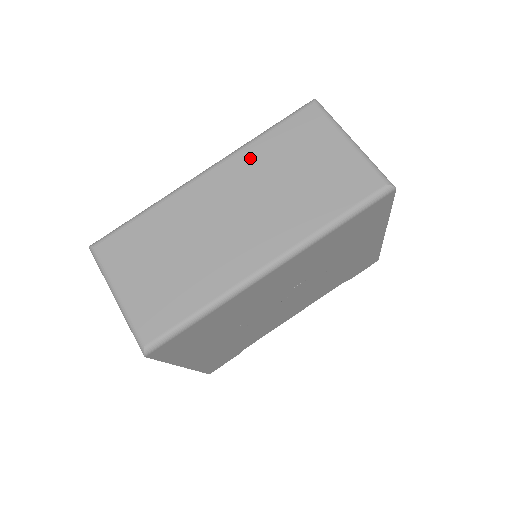
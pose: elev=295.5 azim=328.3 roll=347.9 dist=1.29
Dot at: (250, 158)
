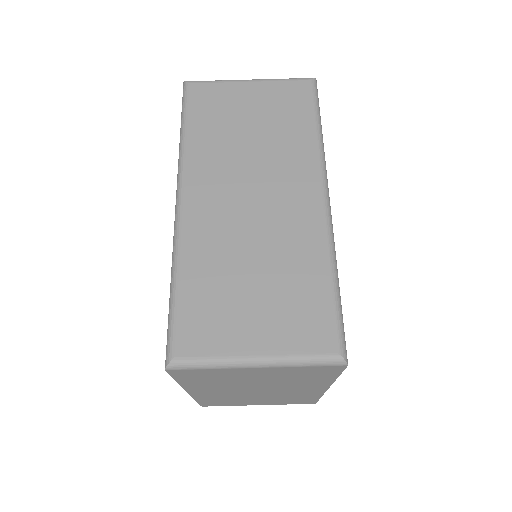
Dot at: (200, 154)
